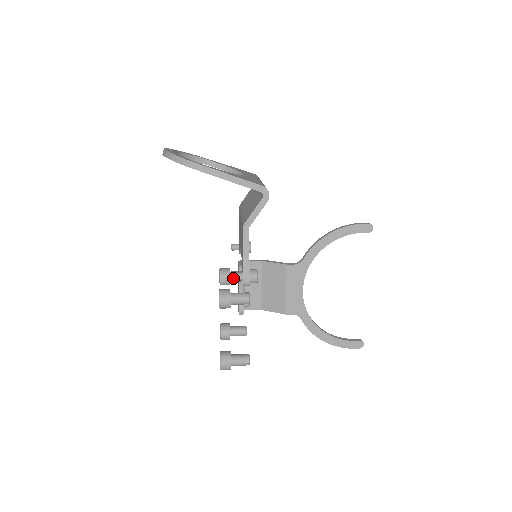
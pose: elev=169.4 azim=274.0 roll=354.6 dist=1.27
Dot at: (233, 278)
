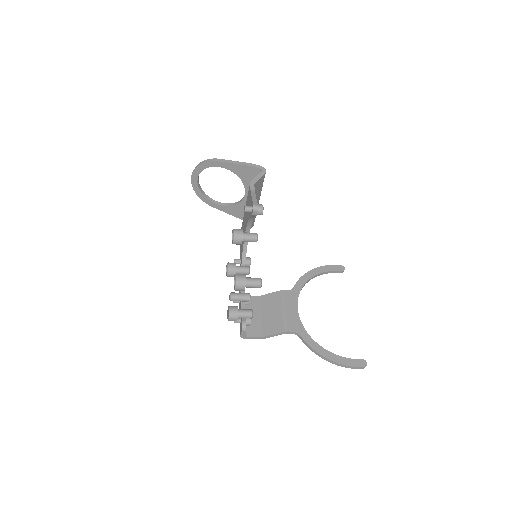
Dot at: (245, 207)
